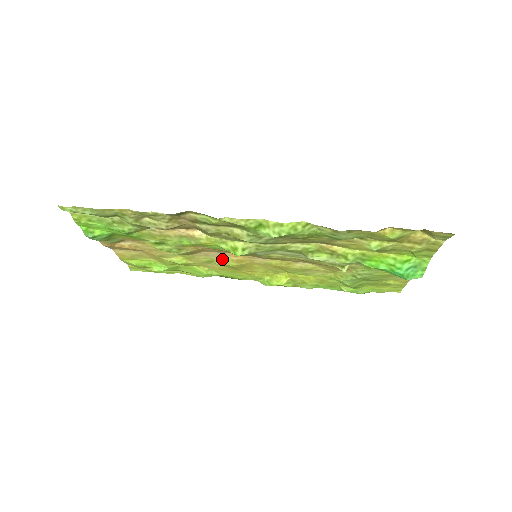
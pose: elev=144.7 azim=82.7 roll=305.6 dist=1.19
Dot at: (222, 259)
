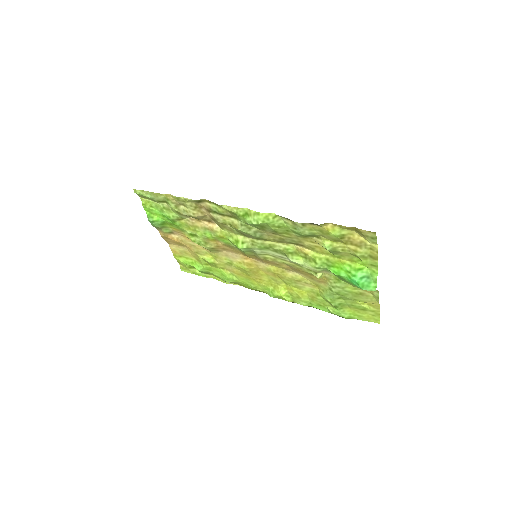
Dot at: (237, 261)
